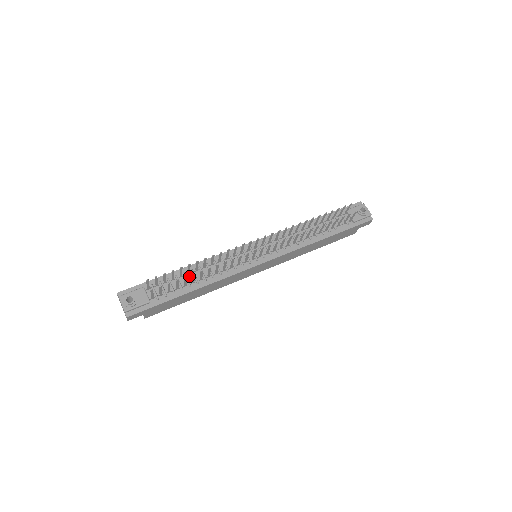
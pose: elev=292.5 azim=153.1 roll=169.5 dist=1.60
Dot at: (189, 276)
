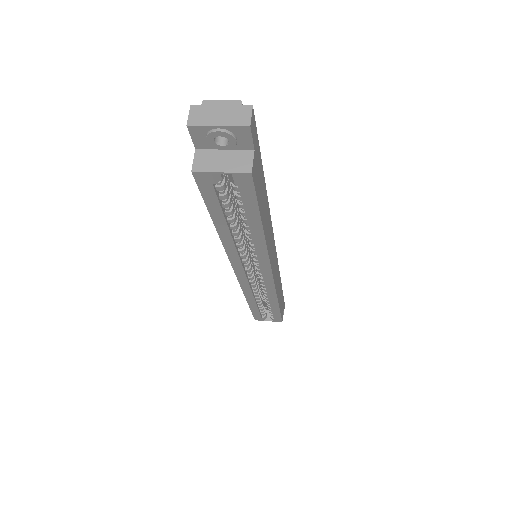
Dot at: occluded
